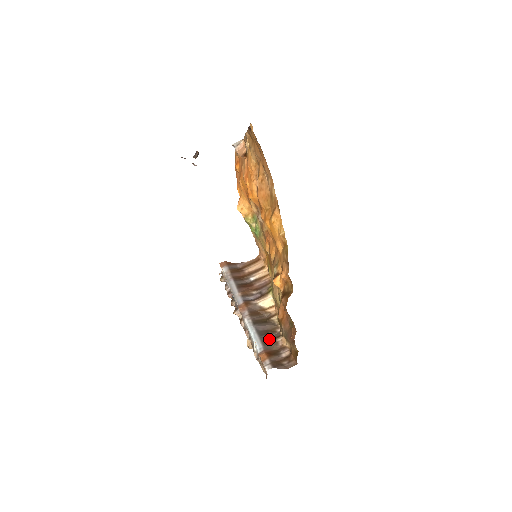
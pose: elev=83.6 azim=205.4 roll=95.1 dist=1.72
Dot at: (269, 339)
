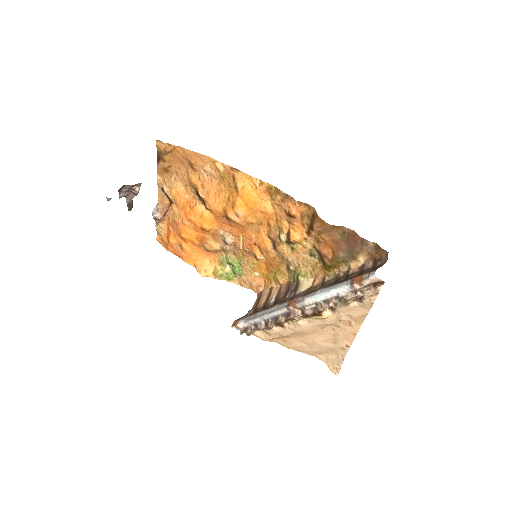
Dot at: (343, 280)
